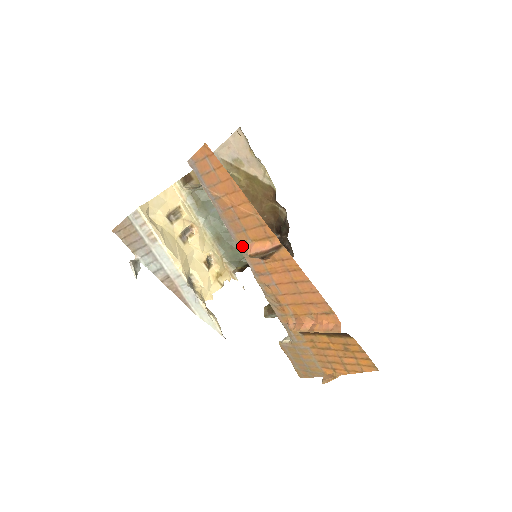
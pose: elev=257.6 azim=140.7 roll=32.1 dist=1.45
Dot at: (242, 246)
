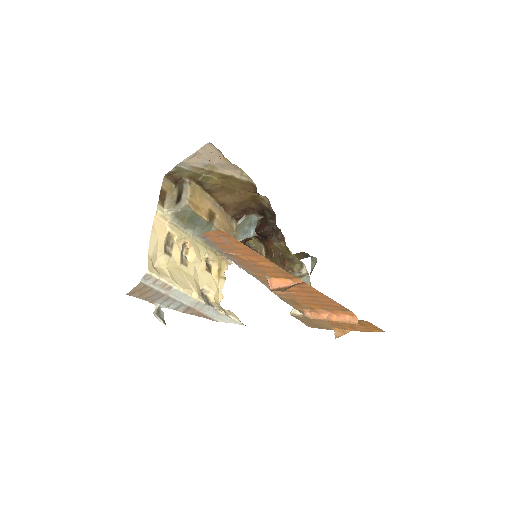
Dot at: (259, 277)
